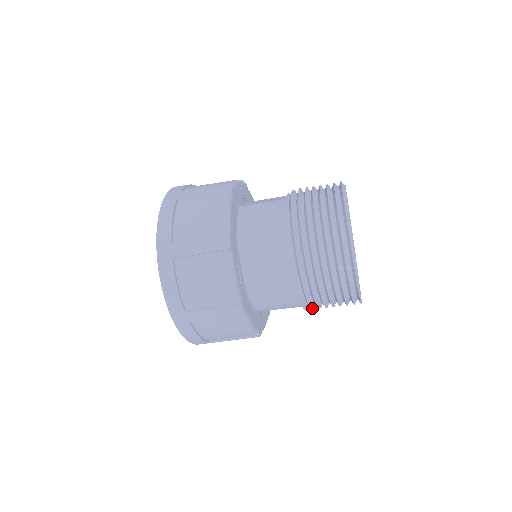
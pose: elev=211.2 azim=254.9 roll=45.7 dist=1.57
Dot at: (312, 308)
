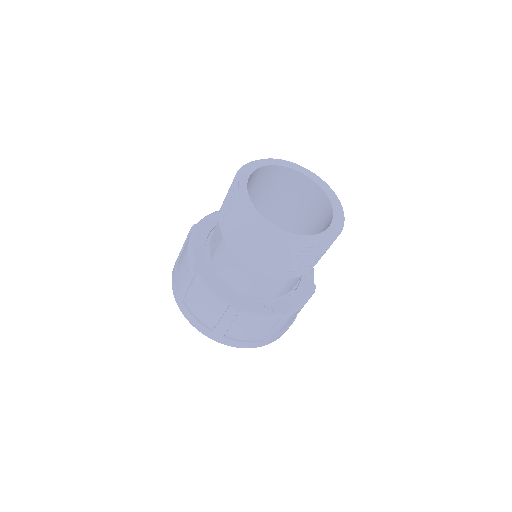
Dot at: occluded
